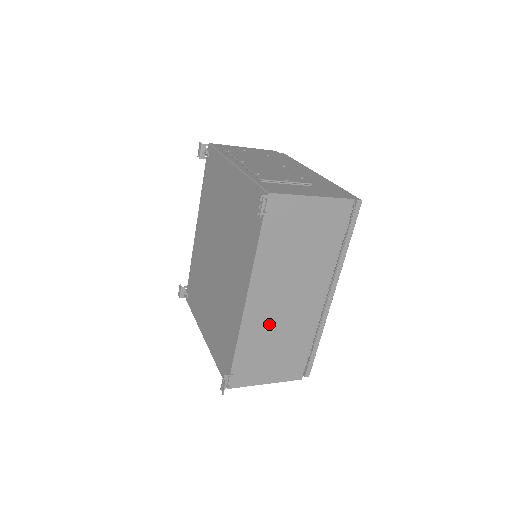
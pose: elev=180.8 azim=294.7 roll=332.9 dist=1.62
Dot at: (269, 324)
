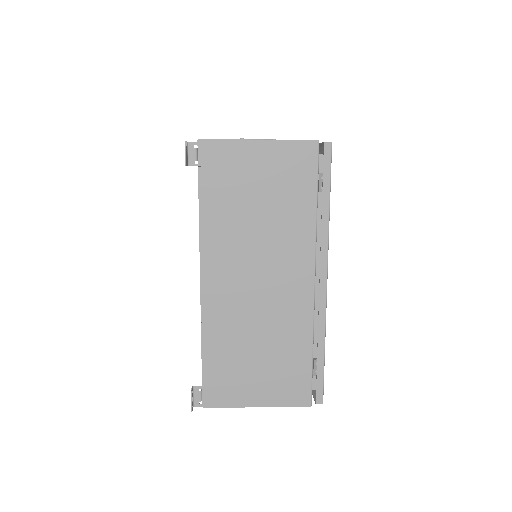
Dot at: (240, 316)
